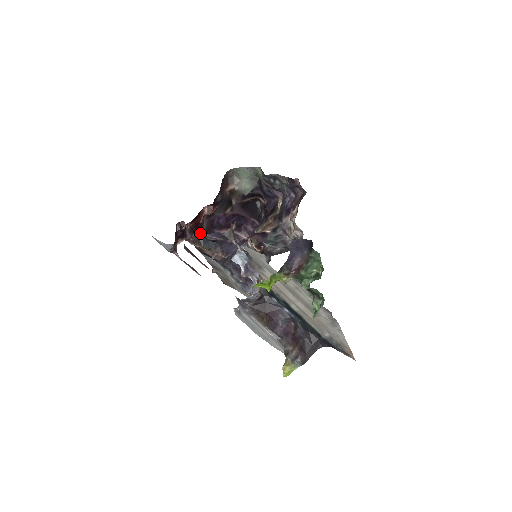
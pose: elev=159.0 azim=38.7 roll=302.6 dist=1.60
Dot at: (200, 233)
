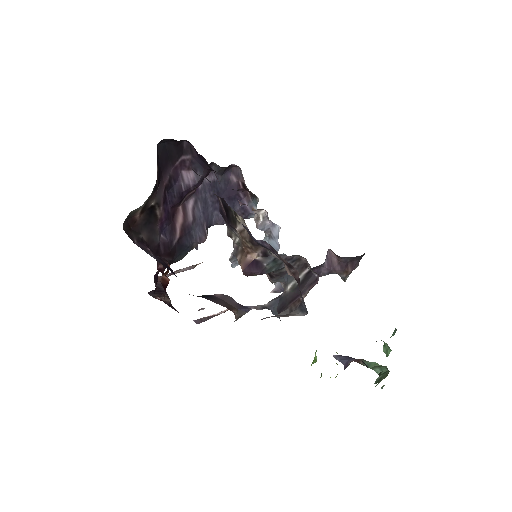
Dot at: occluded
